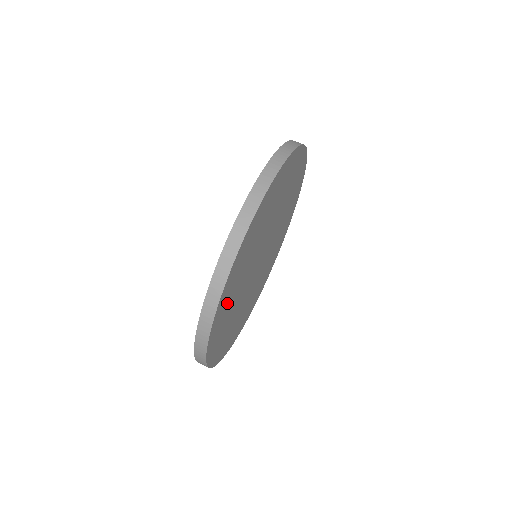
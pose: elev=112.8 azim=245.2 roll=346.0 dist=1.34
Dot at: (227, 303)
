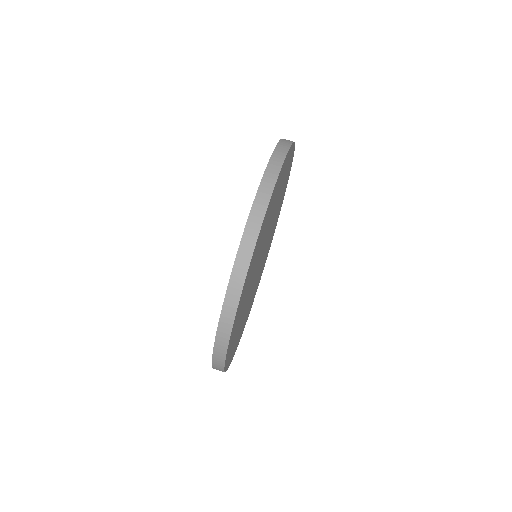
Dot at: (243, 299)
